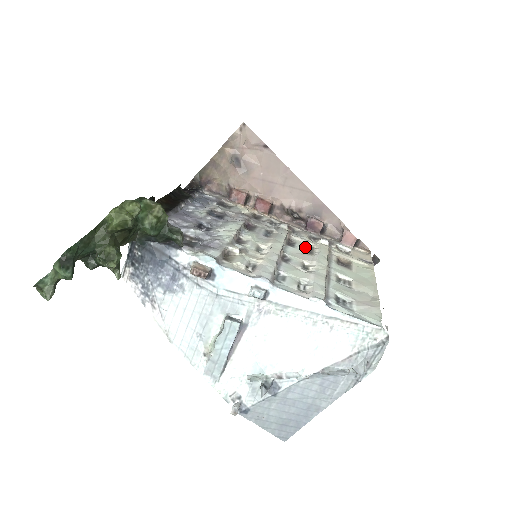
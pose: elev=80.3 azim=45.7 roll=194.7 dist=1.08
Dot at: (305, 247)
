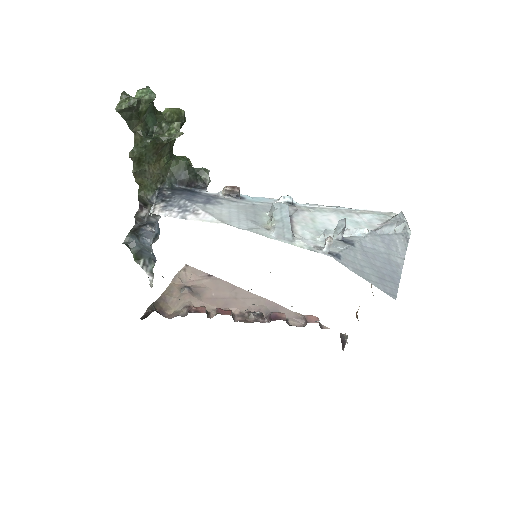
Dot at: occluded
